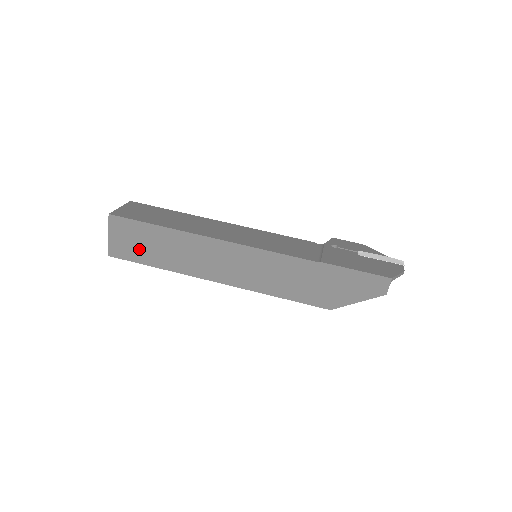
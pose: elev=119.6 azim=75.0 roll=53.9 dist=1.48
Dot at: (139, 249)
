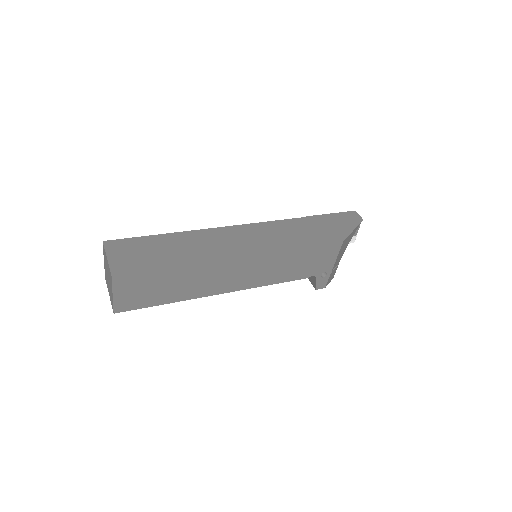
Dot at: (148, 258)
